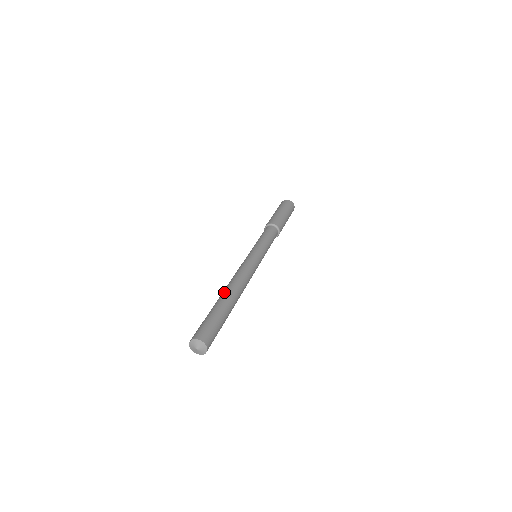
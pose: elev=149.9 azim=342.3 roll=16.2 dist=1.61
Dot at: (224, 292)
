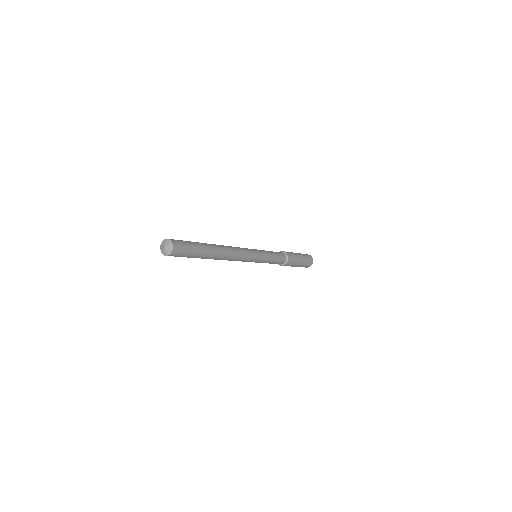
Dot at: occluded
